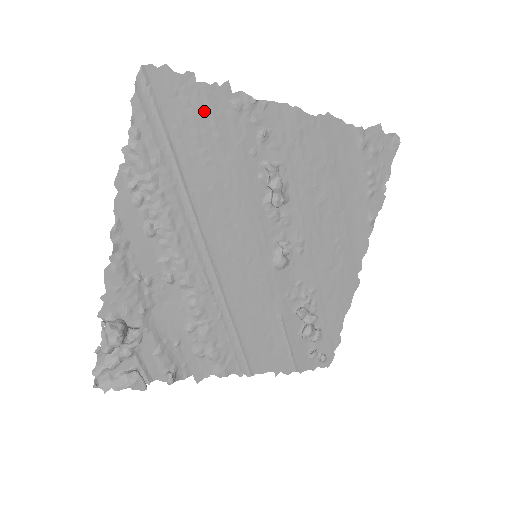
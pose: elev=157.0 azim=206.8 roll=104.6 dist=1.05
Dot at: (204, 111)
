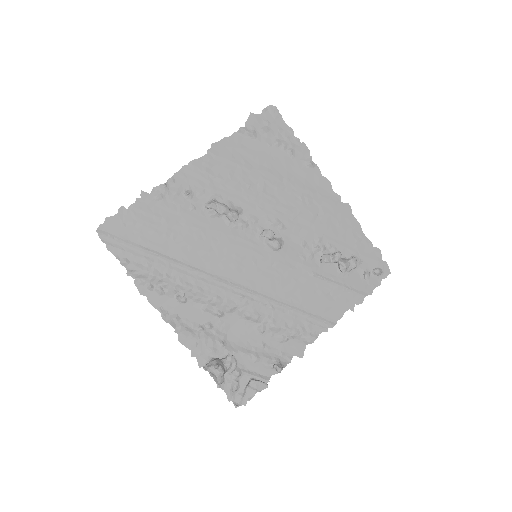
Dot at: (145, 217)
